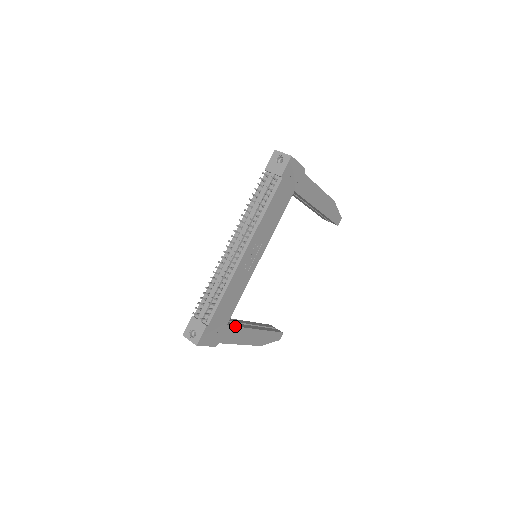
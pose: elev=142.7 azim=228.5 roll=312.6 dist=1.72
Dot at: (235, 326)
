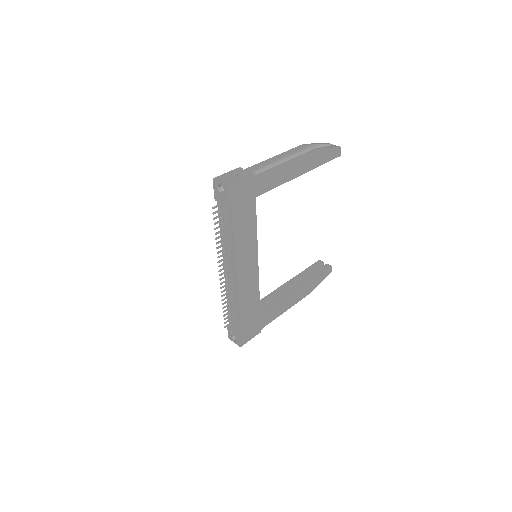
Dot at: (270, 309)
